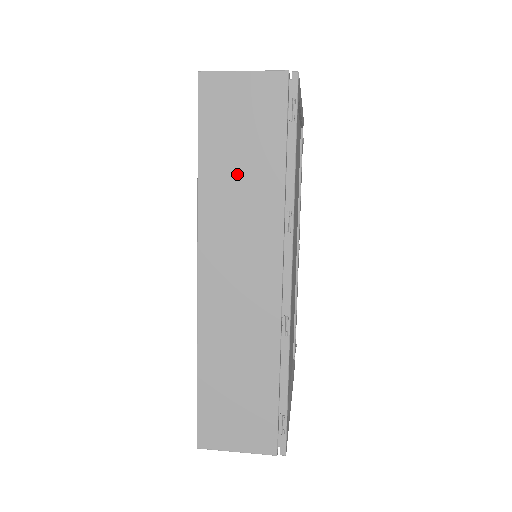
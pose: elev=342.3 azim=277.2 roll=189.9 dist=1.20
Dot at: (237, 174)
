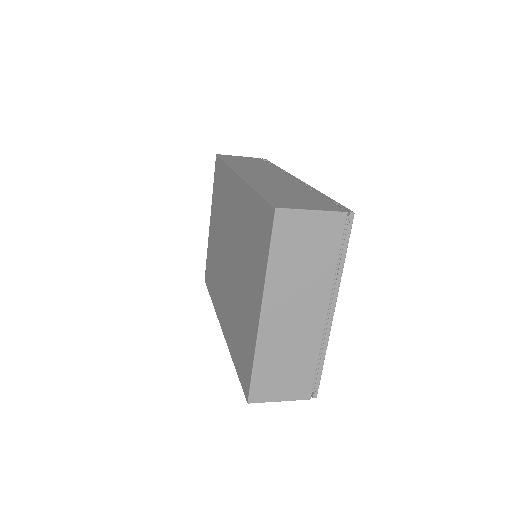
Dot at: occluded
